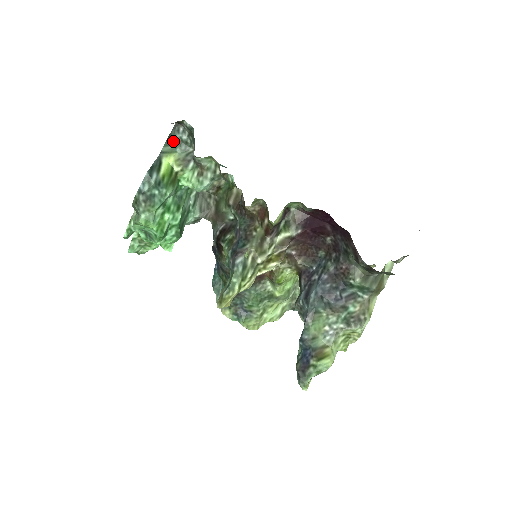
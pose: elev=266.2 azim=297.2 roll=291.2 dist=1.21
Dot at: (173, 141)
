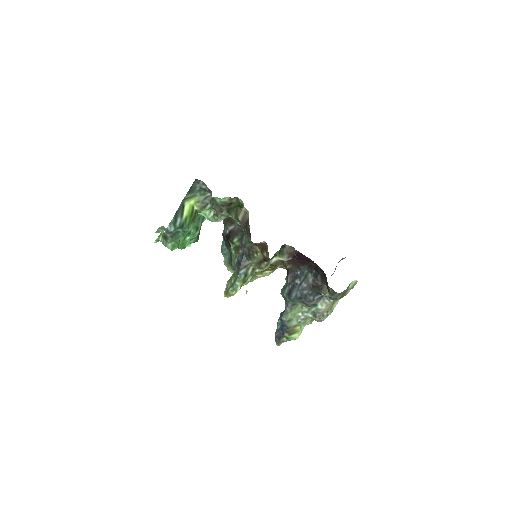
Dot at: (194, 190)
